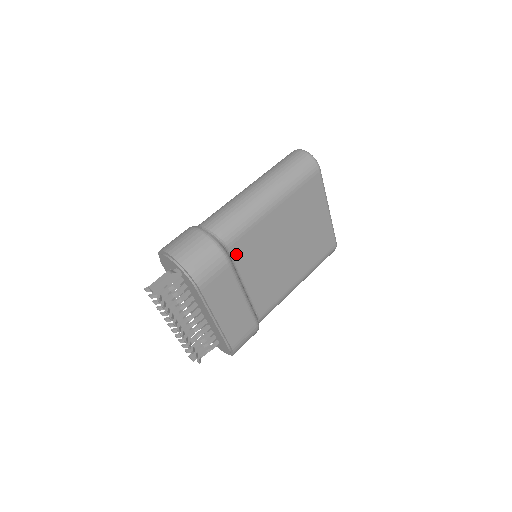
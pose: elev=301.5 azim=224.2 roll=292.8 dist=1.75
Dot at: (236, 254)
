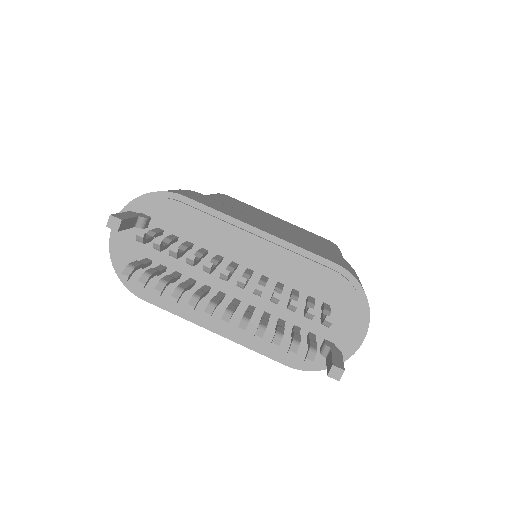
Dot at: occluded
